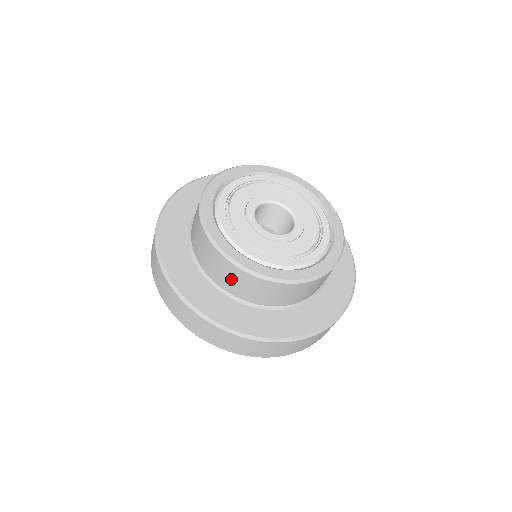
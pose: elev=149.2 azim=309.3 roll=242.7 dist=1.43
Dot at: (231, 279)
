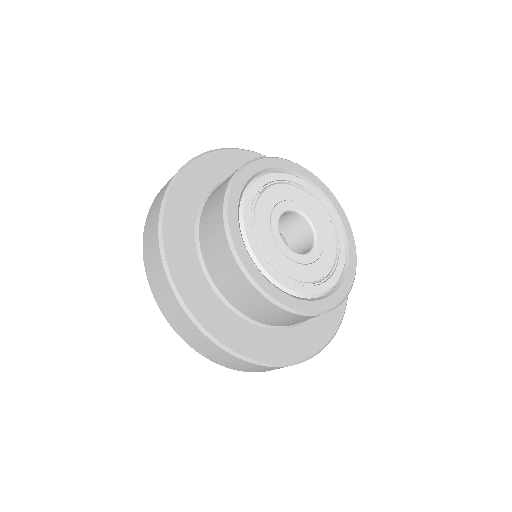
Dot at: occluded
